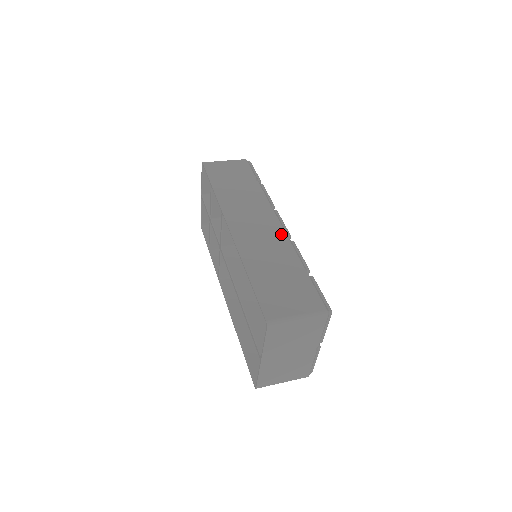
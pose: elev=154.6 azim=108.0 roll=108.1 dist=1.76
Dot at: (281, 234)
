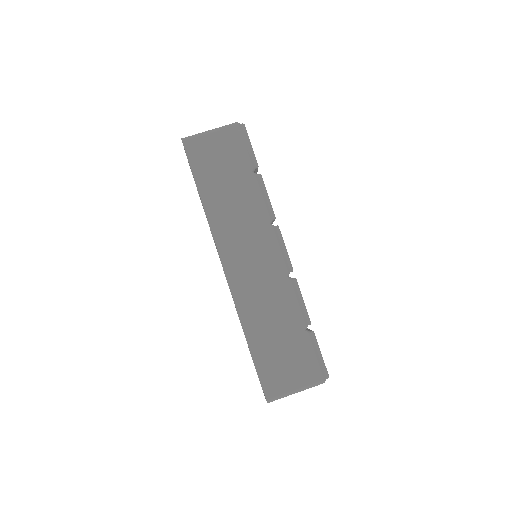
Dot at: (282, 273)
